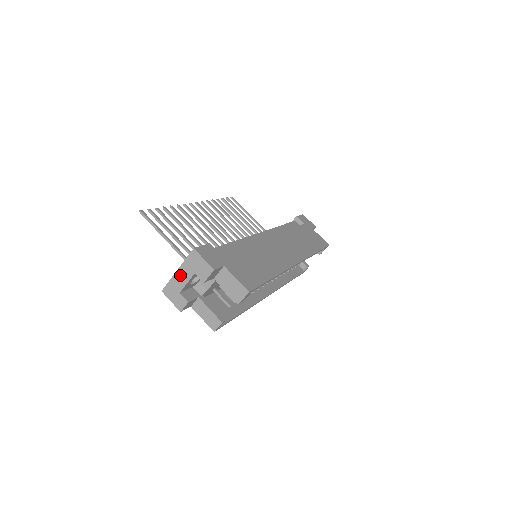
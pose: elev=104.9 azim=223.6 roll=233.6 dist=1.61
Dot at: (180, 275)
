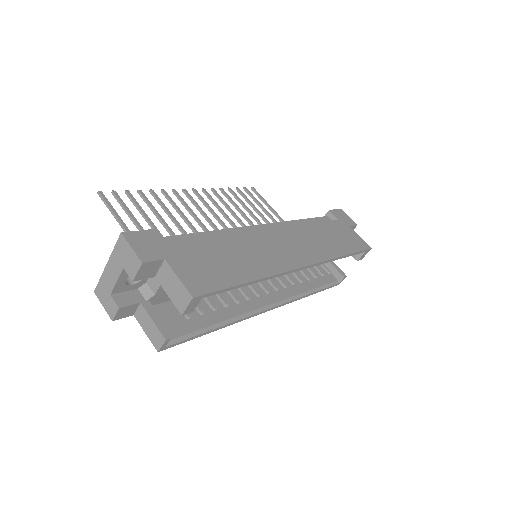
Dot at: (110, 270)
